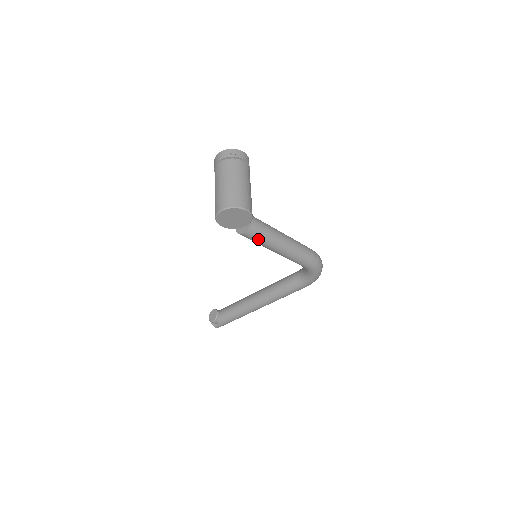
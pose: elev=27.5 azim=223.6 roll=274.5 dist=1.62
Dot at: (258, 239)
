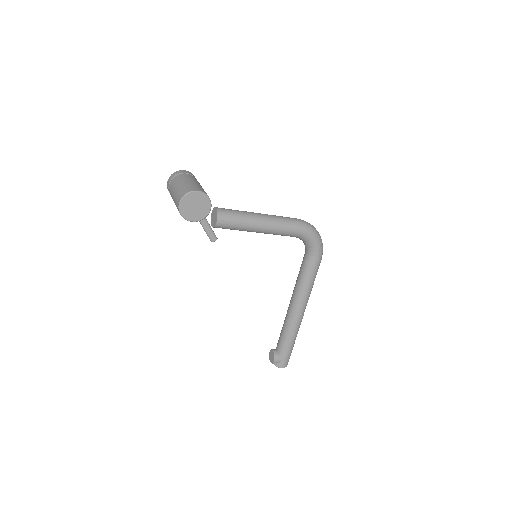
Dot at: (233, 222)
